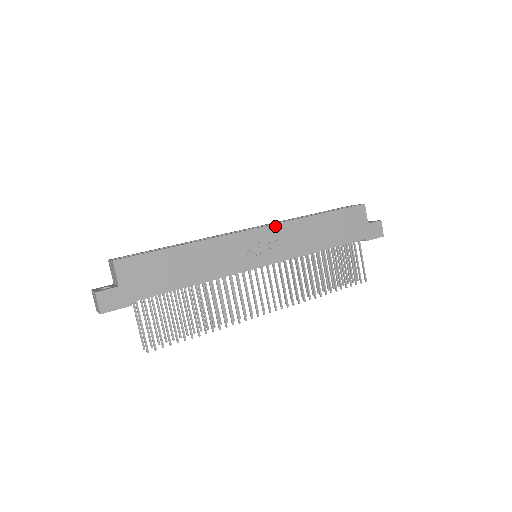
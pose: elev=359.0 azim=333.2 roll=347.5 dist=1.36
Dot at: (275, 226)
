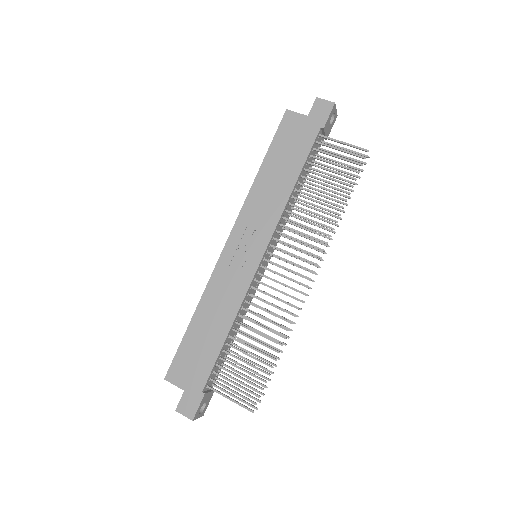
Dot at: (237, 223)
